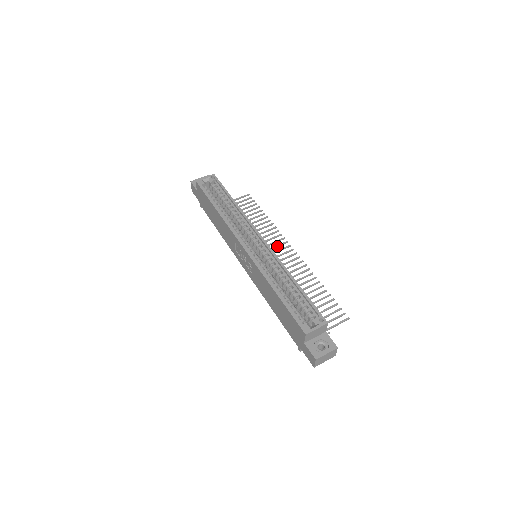
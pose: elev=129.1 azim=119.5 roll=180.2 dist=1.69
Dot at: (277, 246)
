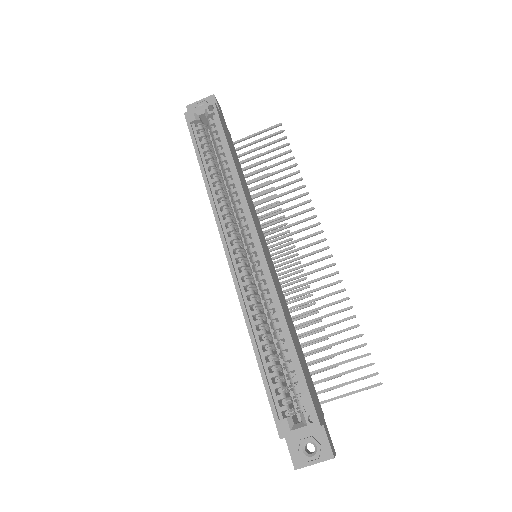
Dot at: (301, 230)
